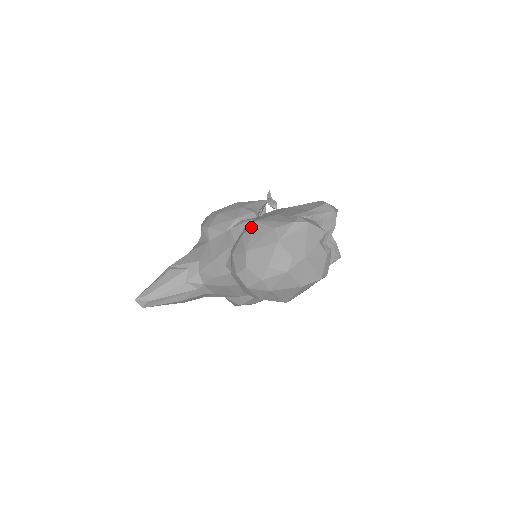
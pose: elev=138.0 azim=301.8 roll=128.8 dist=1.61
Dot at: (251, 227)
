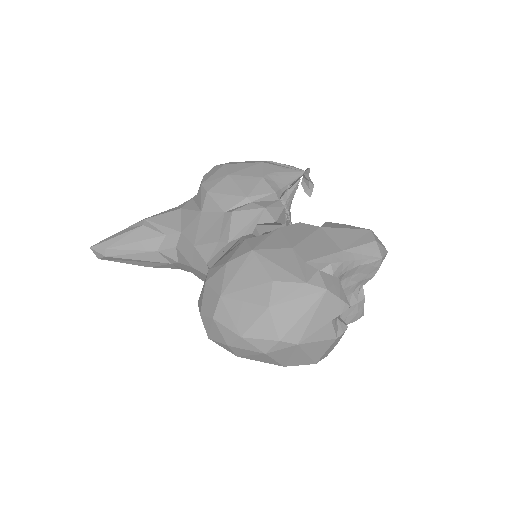
Dot at: (243, 257)
